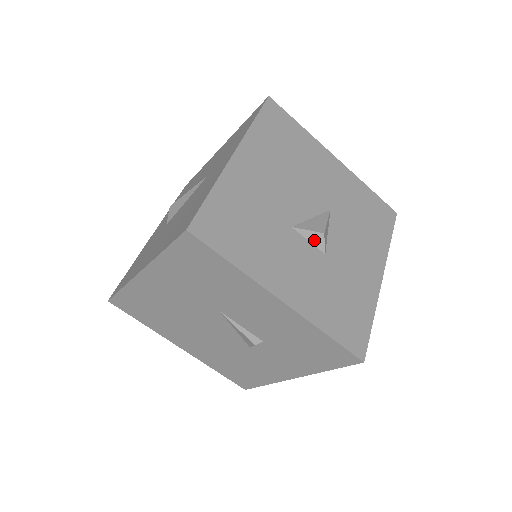
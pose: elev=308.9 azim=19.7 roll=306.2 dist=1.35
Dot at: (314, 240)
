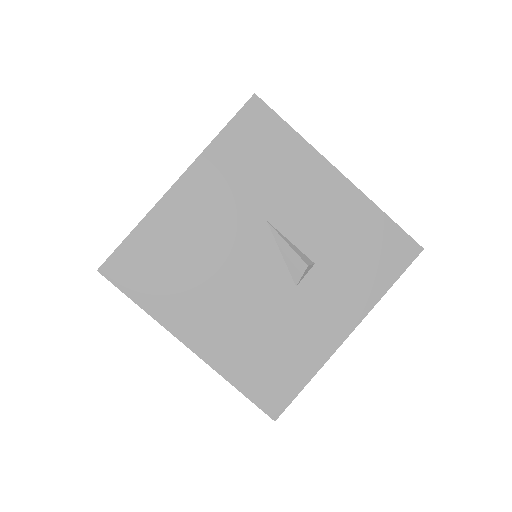
Dot at: occluded
